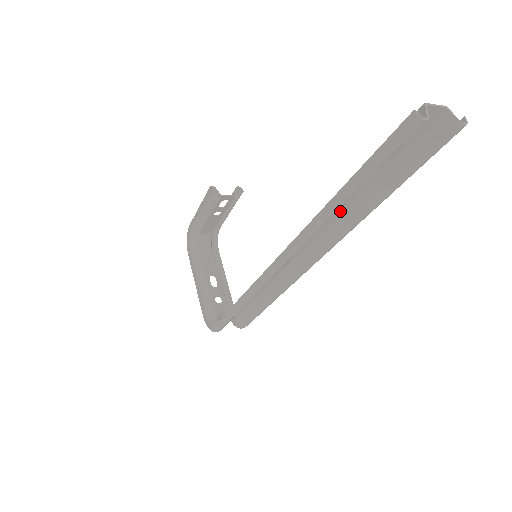
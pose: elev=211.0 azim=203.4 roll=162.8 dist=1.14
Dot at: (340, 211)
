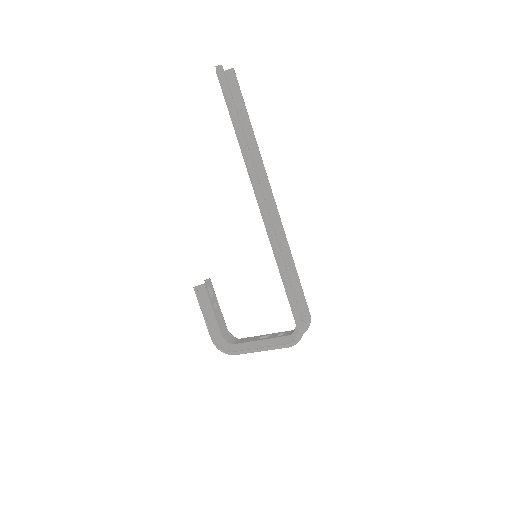
Dot at: occluded
